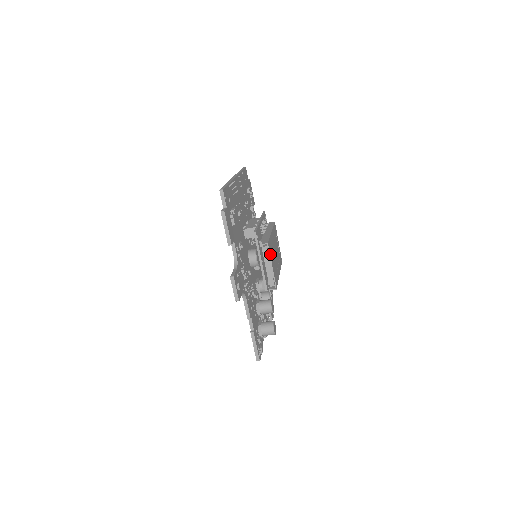
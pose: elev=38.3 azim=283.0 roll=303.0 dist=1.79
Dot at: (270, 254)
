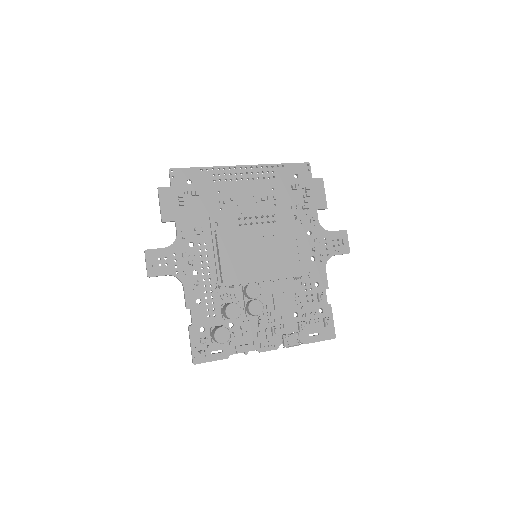
Dot at: (220, 244)
